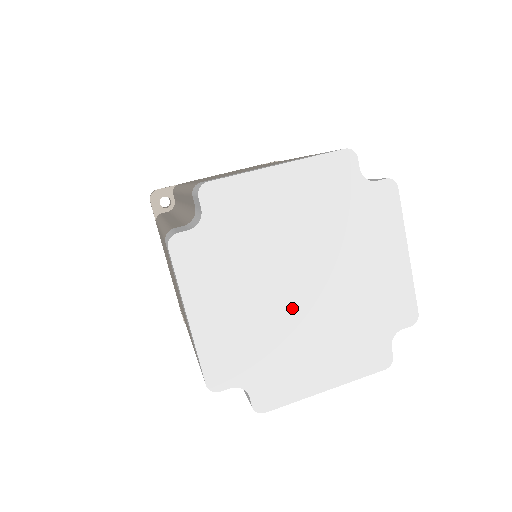
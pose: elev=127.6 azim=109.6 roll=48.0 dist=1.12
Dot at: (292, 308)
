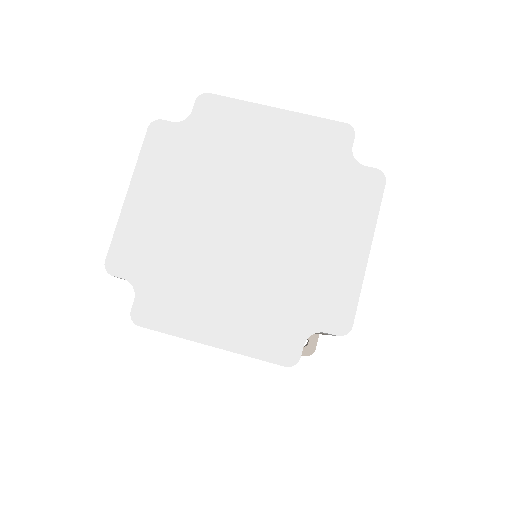
Dot at: (261, 245)
